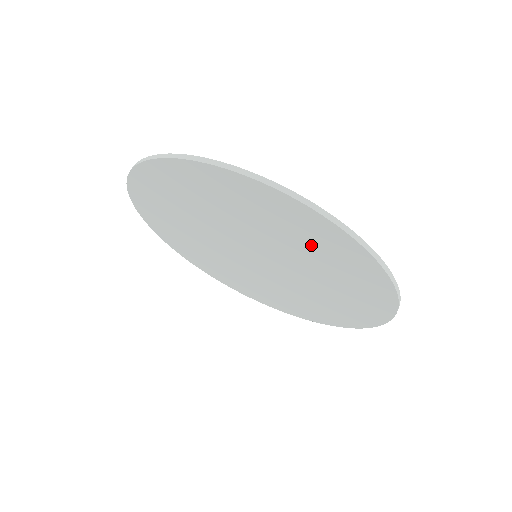
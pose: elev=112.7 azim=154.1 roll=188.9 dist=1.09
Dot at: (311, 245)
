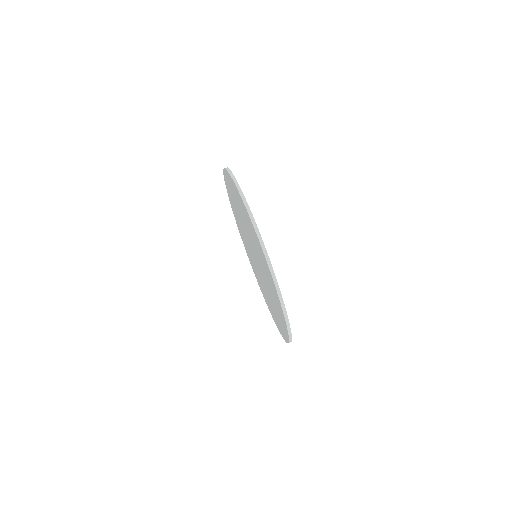
Dot at: (276, 306)
